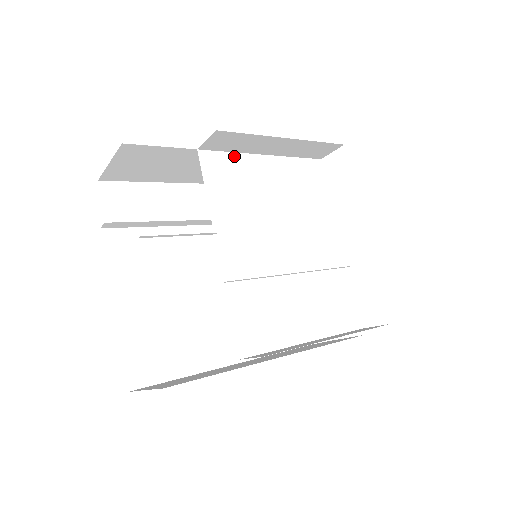
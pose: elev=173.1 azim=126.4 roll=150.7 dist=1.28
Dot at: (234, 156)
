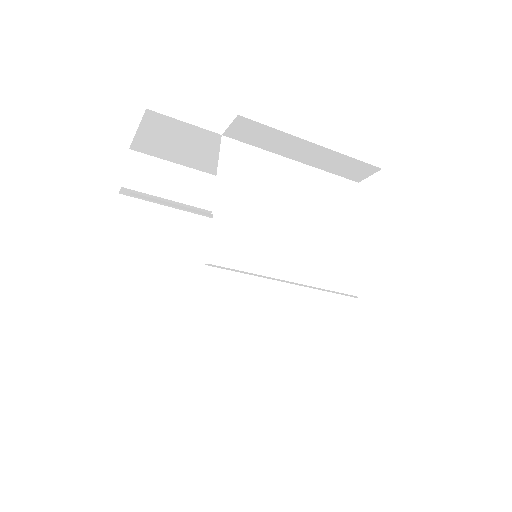
Dot at: (259, 152)
